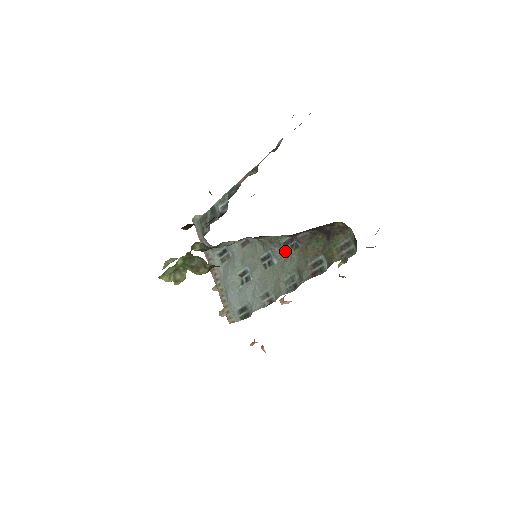
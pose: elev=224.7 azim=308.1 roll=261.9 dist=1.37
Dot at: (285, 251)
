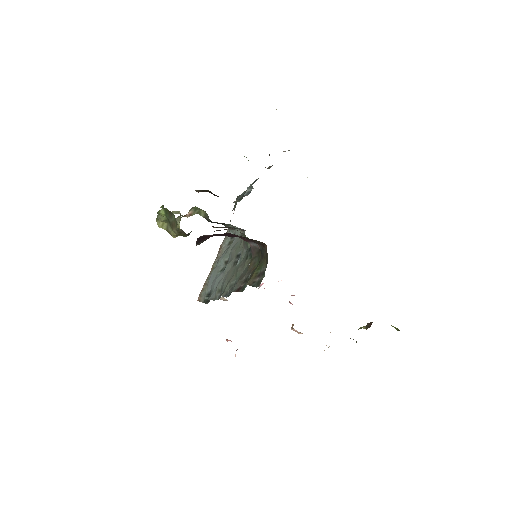
Dot at: (246, 256)
